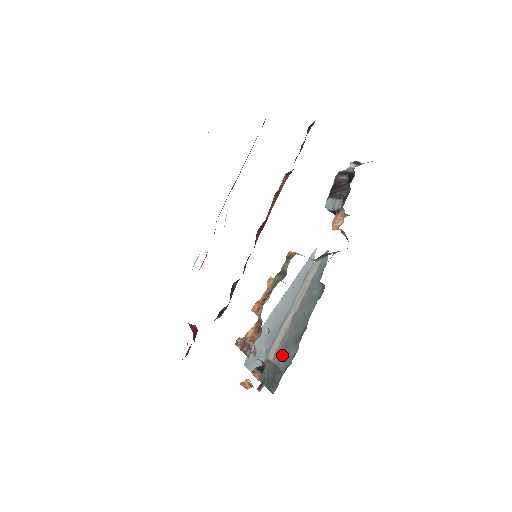
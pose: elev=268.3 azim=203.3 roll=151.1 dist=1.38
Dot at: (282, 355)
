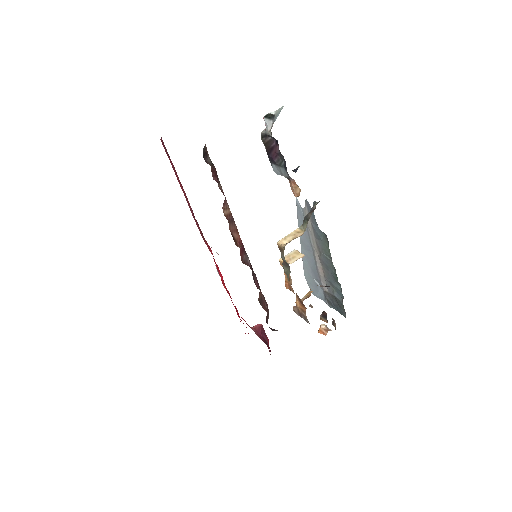
Dot at: (332, 289)
